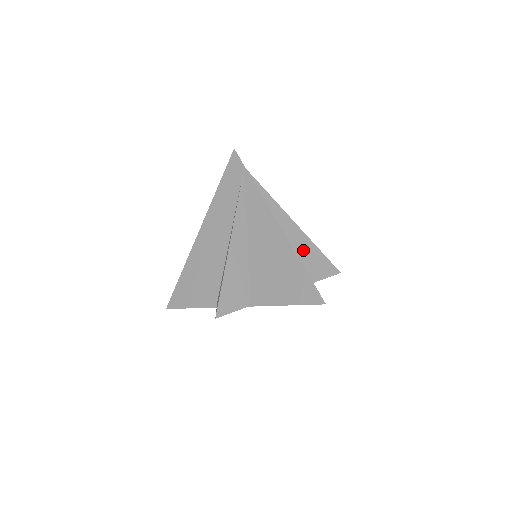
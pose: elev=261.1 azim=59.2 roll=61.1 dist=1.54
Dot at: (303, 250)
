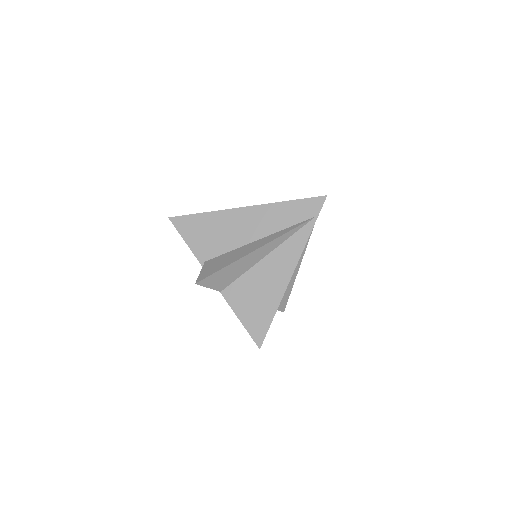
Dot at: occluded
